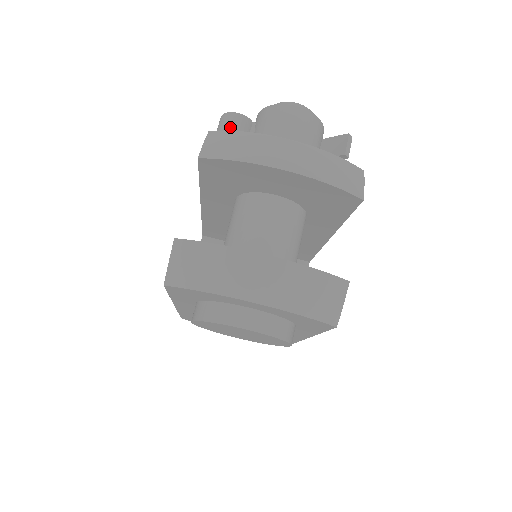
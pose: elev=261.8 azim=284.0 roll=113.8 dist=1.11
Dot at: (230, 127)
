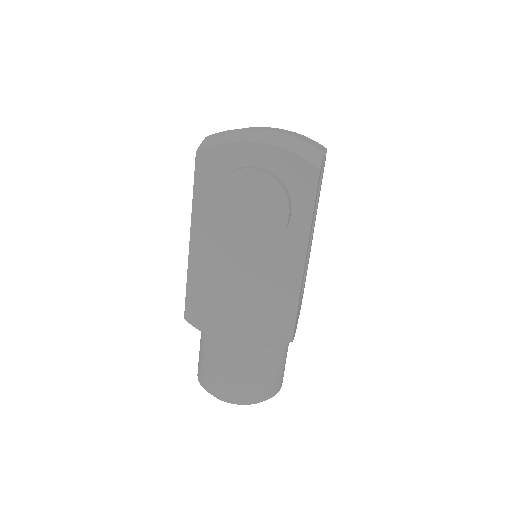
Dot at: occluded
